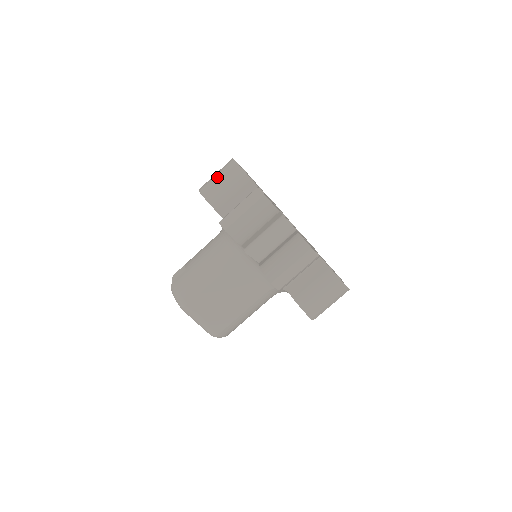
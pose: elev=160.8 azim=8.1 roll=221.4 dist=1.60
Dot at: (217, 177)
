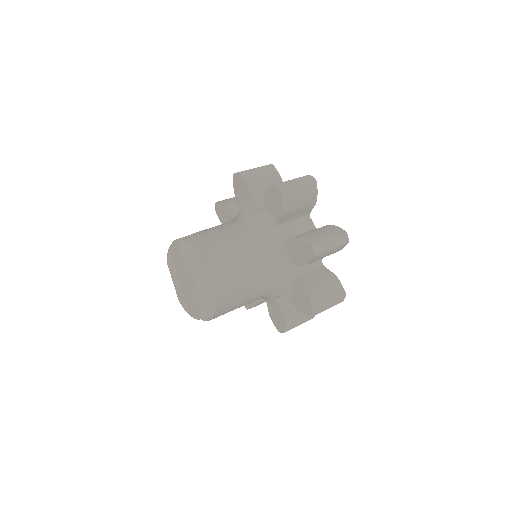
Dot at: (256, 169)
